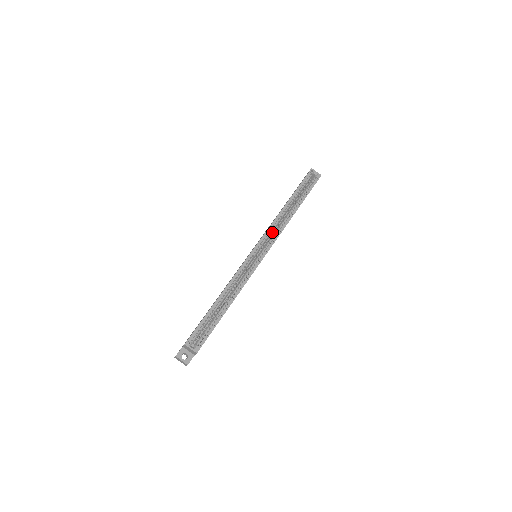
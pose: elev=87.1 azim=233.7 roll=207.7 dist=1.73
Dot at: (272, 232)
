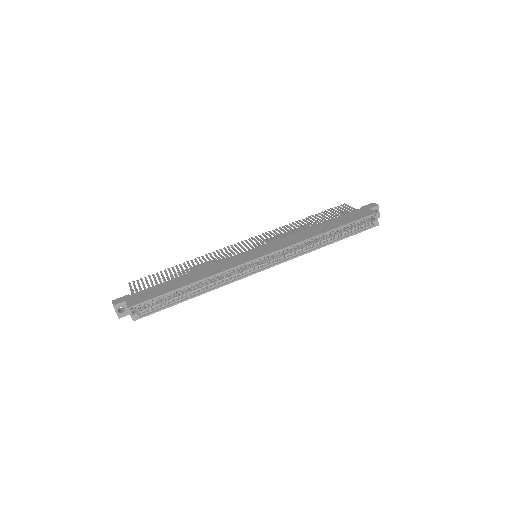
Dot at: (288, 249)
